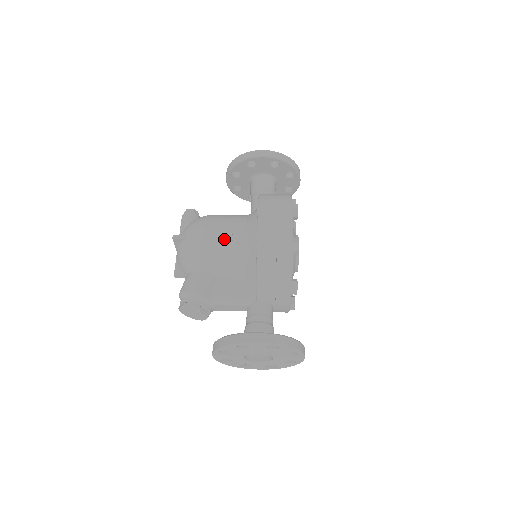
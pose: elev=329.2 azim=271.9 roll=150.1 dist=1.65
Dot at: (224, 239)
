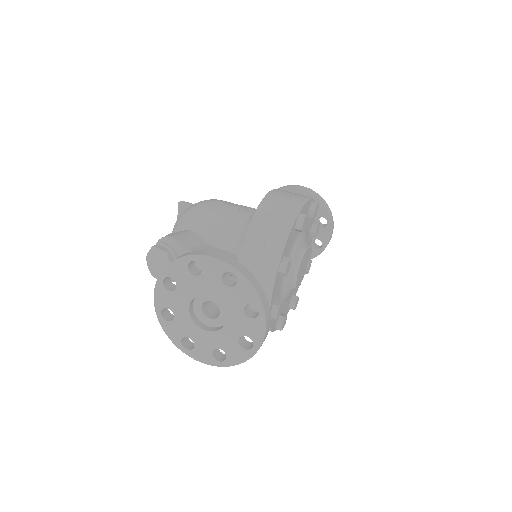
Dot at: (229, 208)
